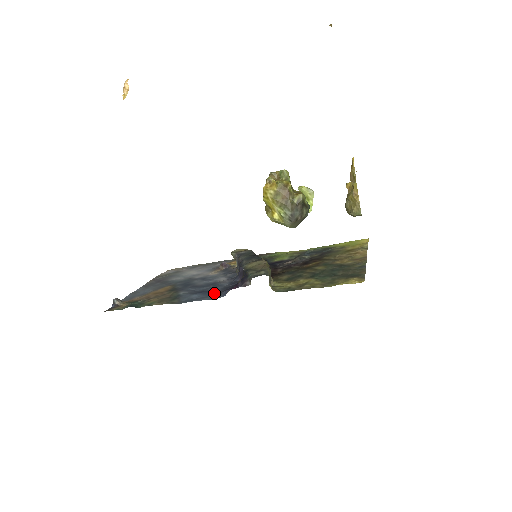
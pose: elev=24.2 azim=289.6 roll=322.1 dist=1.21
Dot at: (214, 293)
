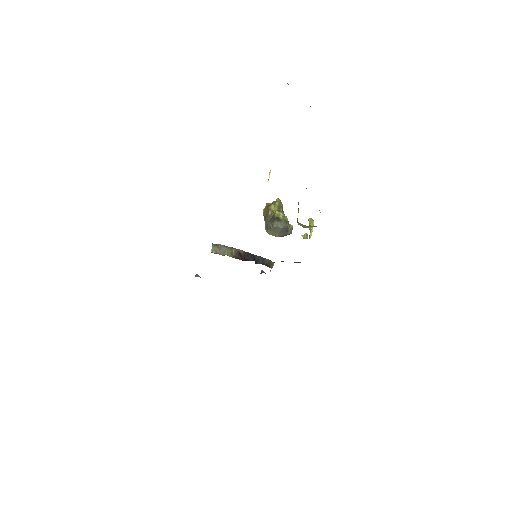
Dot at: occluded
